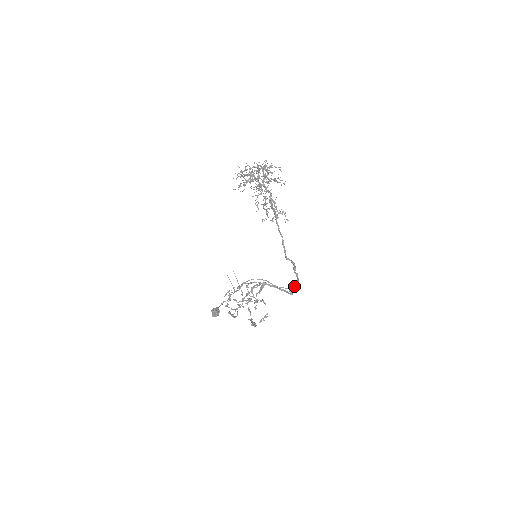
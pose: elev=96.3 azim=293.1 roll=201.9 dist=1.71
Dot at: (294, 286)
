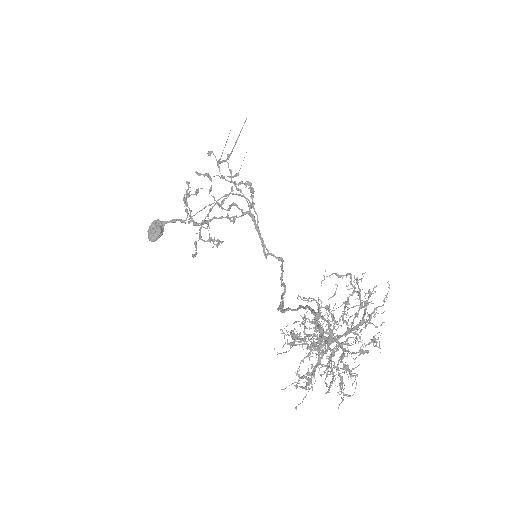
Dot at: (276, 258)
